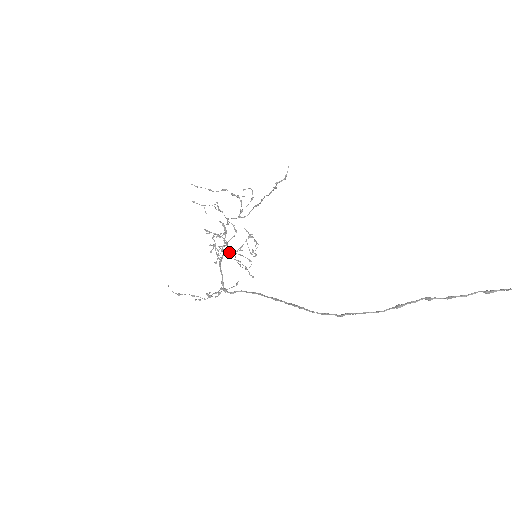
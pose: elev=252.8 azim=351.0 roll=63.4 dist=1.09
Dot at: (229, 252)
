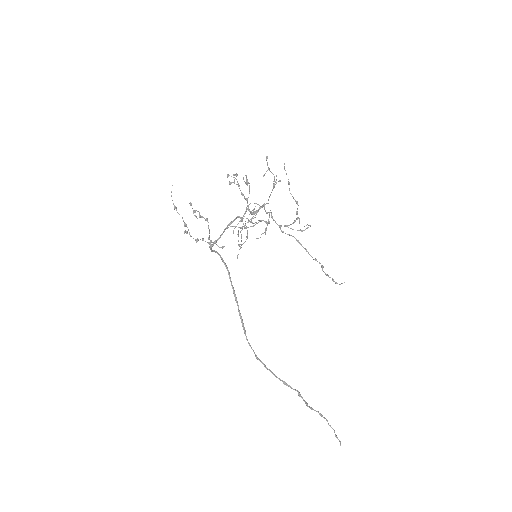
Dot at: occluded
